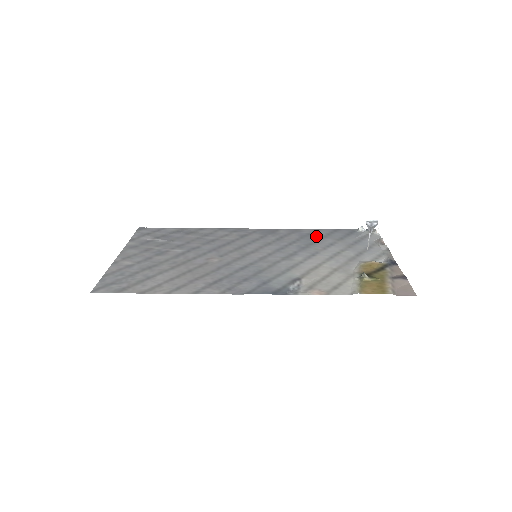
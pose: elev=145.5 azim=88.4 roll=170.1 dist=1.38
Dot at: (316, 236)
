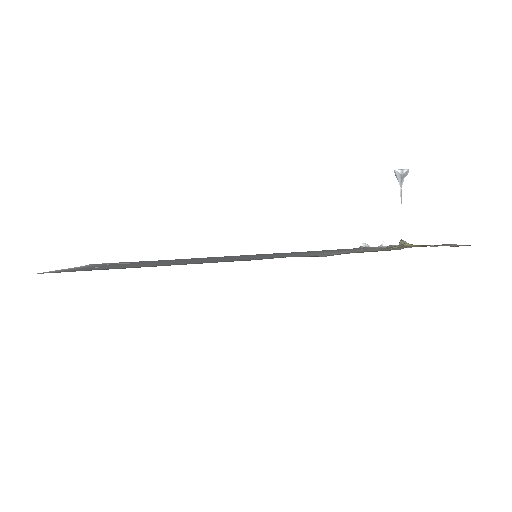
Dot at: occluded
